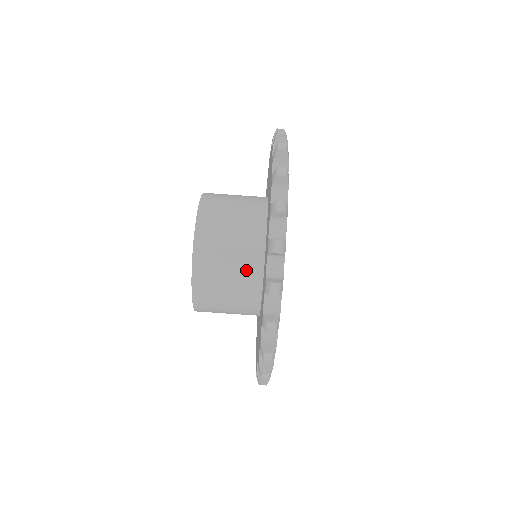
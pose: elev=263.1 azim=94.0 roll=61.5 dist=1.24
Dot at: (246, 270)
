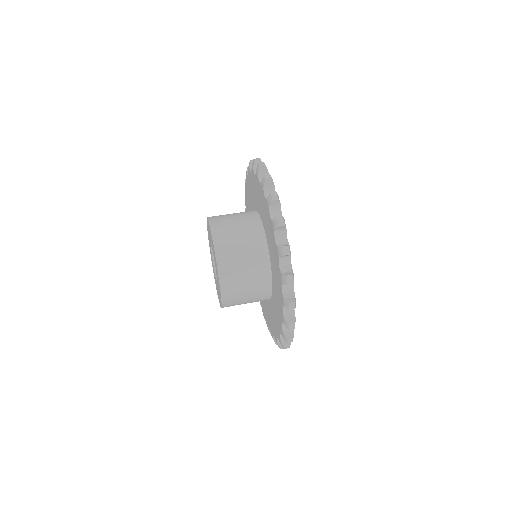
Dot at: (252, 234)
